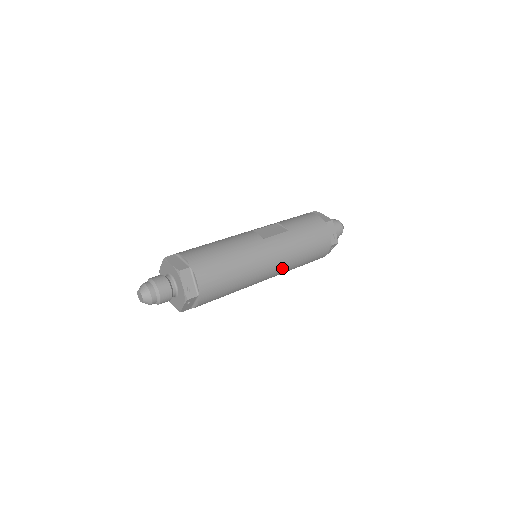
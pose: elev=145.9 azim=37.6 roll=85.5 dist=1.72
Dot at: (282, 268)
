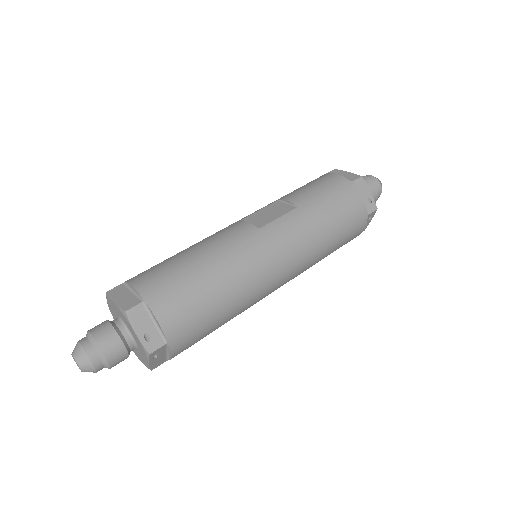
Dot at: (298, 266)
